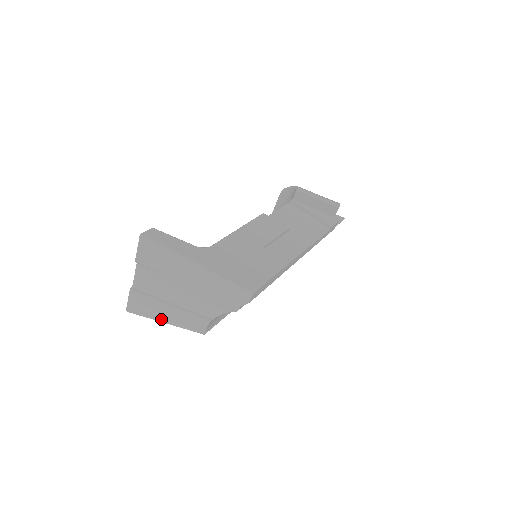
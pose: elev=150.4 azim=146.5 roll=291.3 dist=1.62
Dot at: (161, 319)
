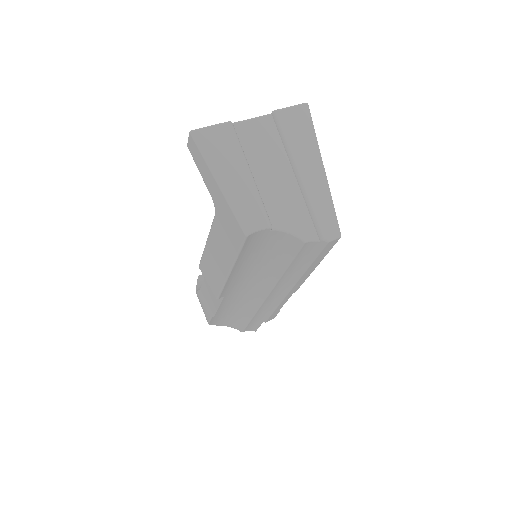
Dot at: (221, 176)
